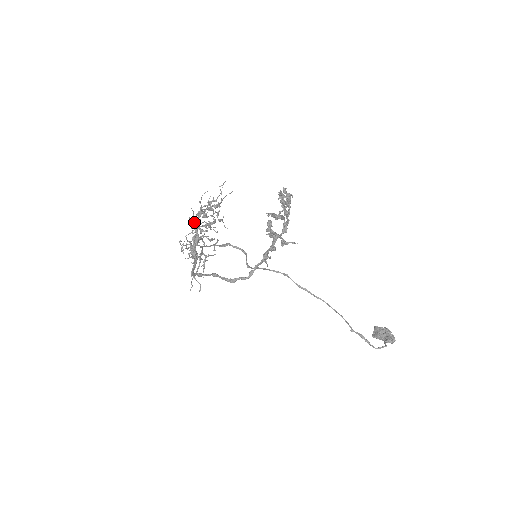
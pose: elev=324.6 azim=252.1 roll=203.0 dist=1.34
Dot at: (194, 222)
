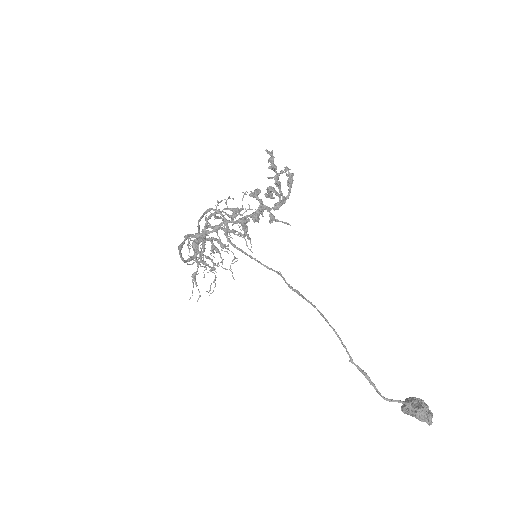
Dot at: (206, 218)
